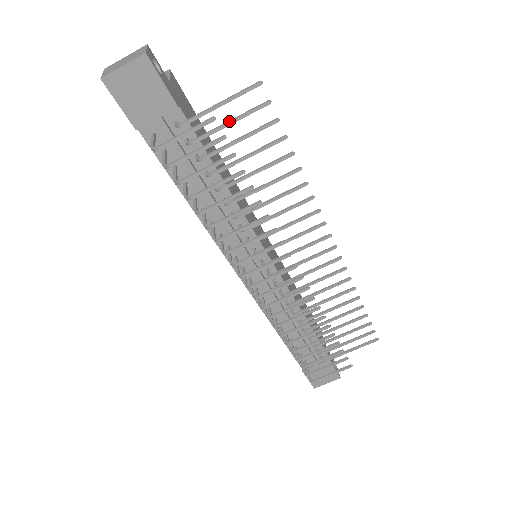
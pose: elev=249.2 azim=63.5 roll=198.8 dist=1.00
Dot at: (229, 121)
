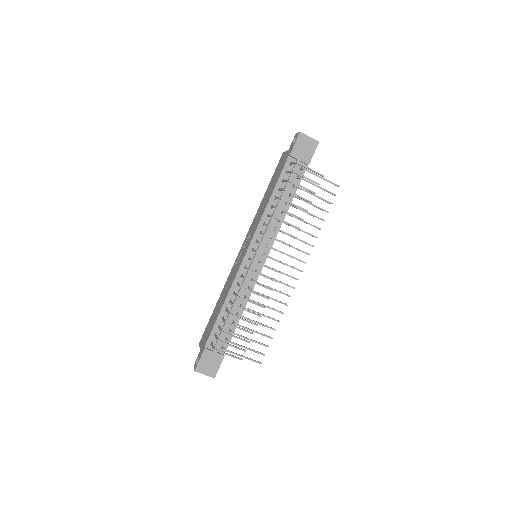
Dot at: (319, 186)
